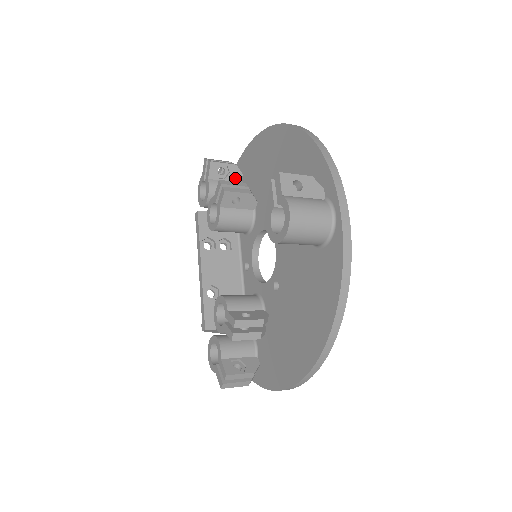
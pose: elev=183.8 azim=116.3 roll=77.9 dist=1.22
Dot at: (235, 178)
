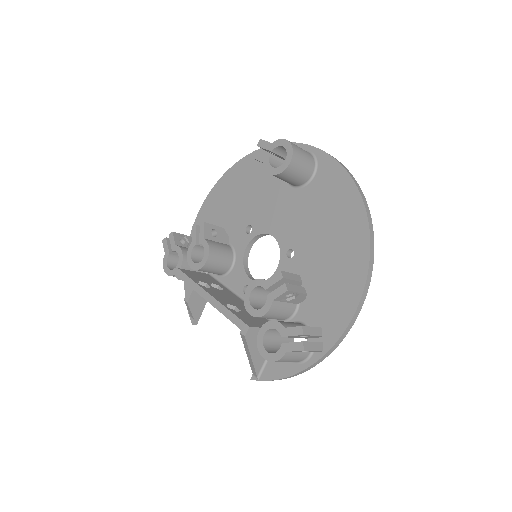
Dot at: occluded
